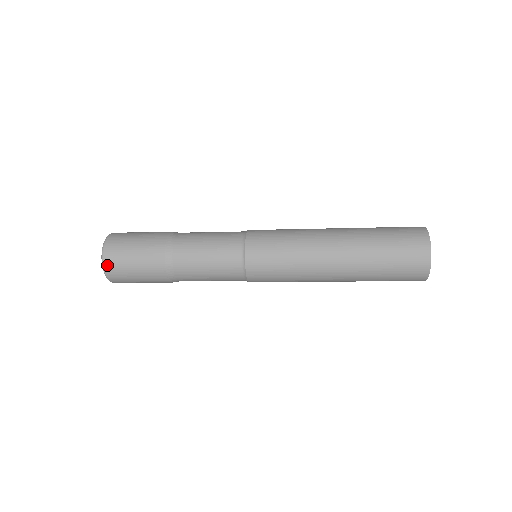
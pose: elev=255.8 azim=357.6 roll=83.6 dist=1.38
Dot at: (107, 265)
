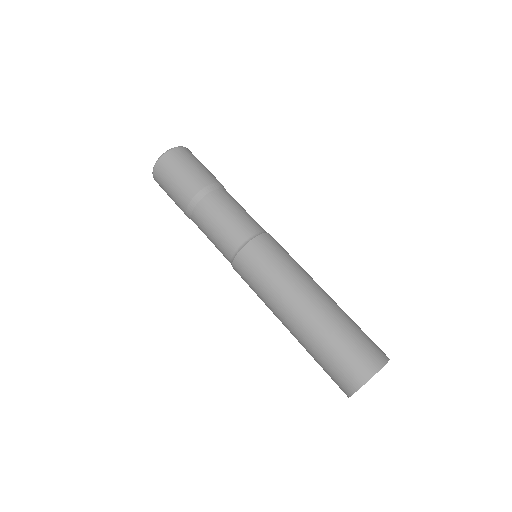
Dot at: (168, 155)
